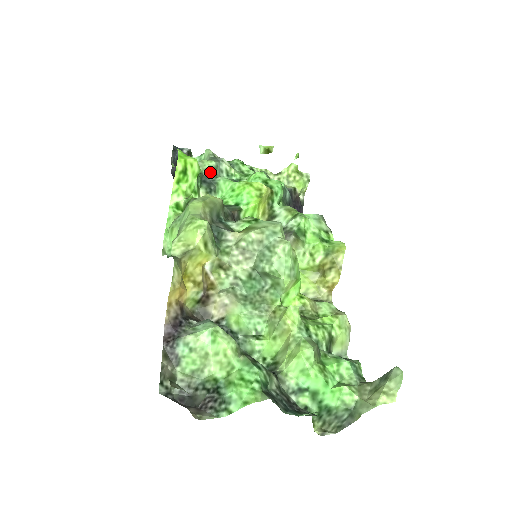
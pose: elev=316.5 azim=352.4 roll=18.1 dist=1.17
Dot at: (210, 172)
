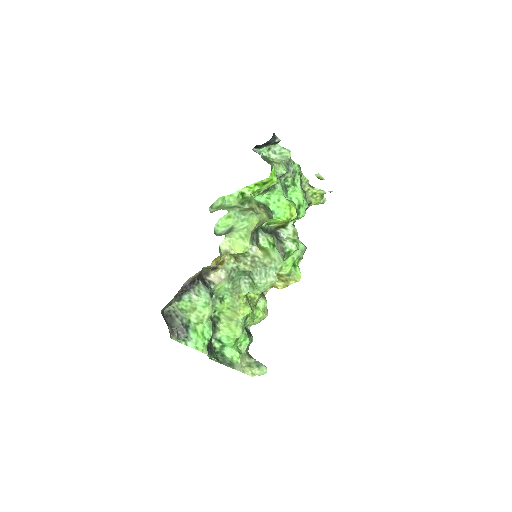
Dot at: (278, 176)
